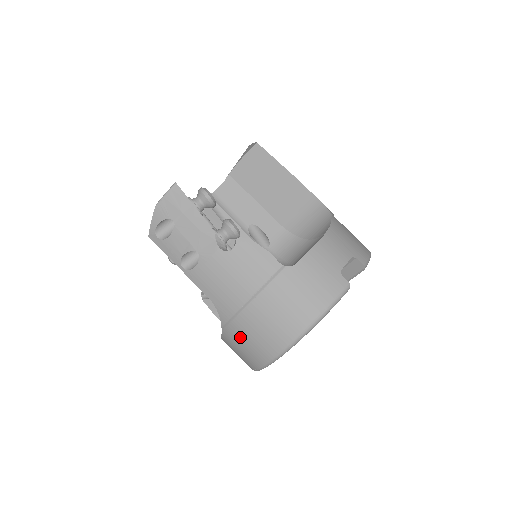
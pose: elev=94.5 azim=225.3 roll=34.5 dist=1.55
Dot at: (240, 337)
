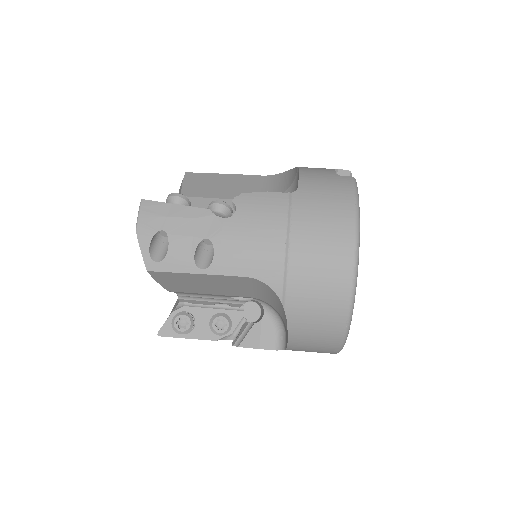
Dot at: (306, 293)
